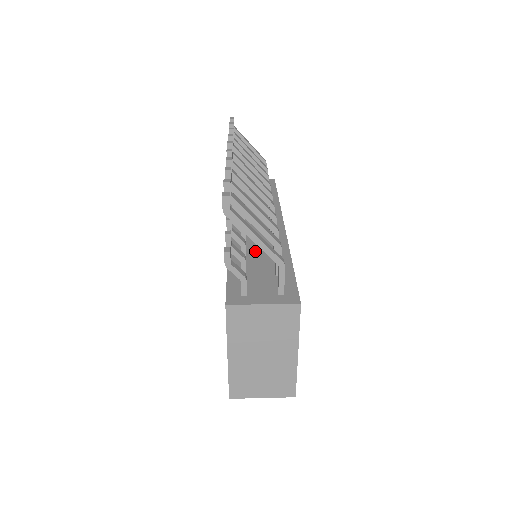
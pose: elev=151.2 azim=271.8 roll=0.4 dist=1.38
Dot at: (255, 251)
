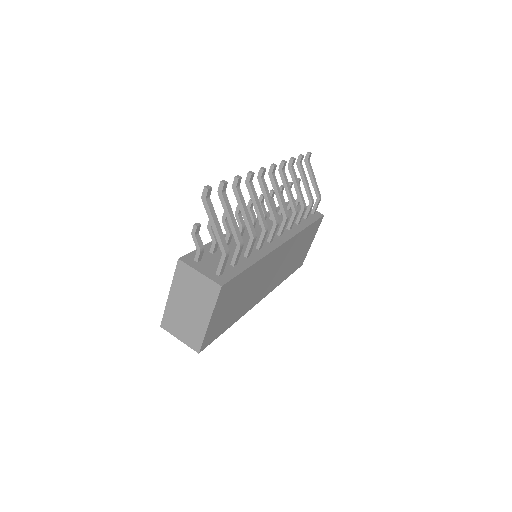
Dot at: occluded
